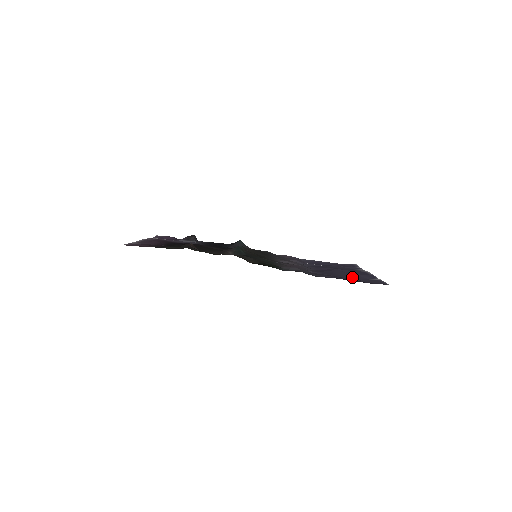
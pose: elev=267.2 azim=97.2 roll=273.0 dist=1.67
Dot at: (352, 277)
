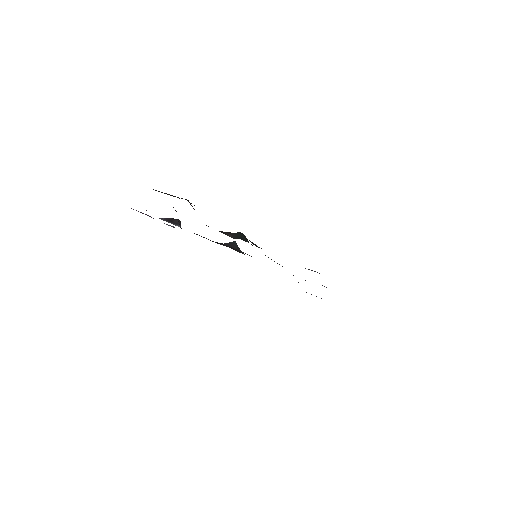
Dot at: occluded
